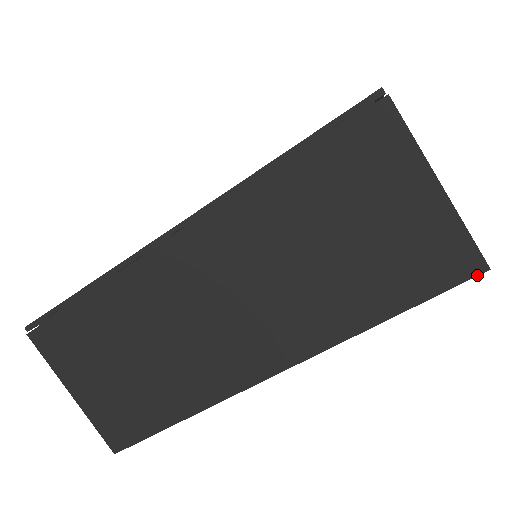
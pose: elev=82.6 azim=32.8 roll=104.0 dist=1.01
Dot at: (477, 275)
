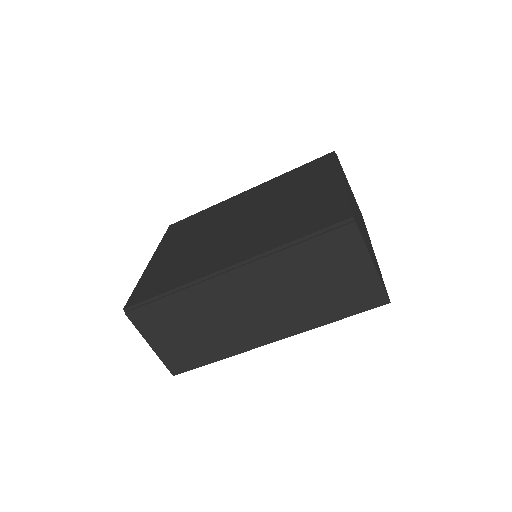
Dot at: occluded
